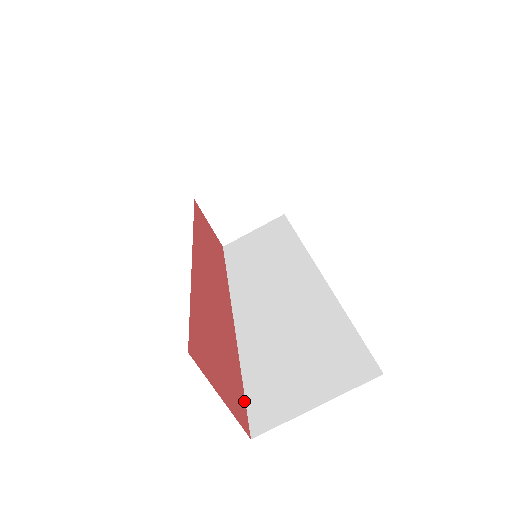
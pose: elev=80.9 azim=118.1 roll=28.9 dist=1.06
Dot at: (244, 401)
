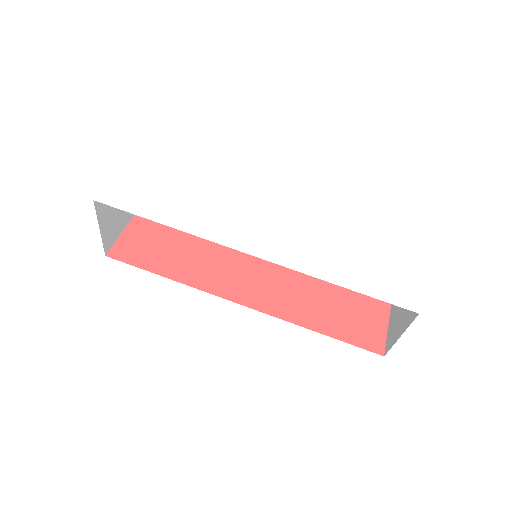
Dot at: occluded
